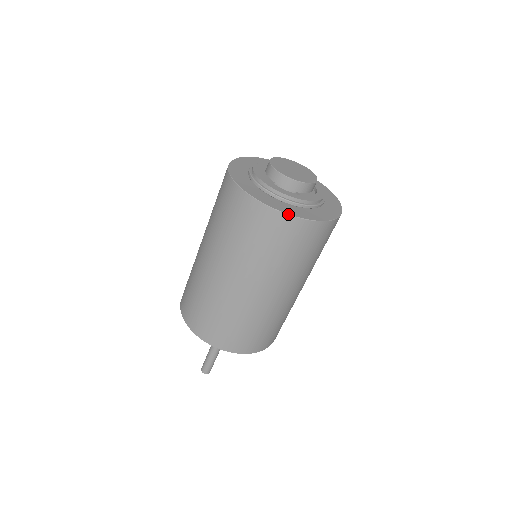
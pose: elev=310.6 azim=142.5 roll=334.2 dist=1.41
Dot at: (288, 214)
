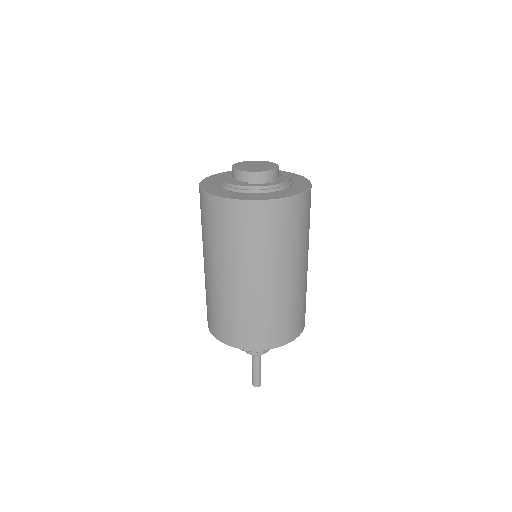
Dot at: (282, 198)
